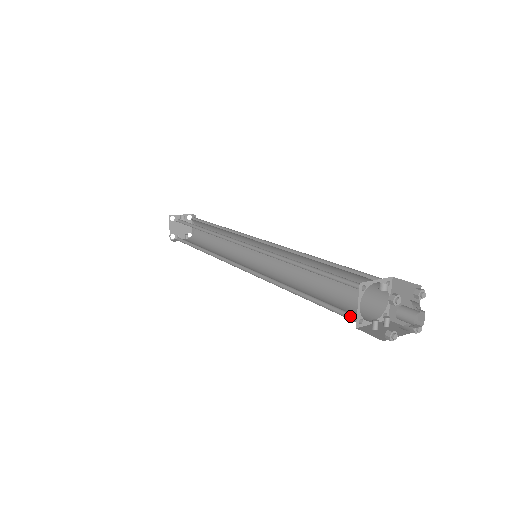
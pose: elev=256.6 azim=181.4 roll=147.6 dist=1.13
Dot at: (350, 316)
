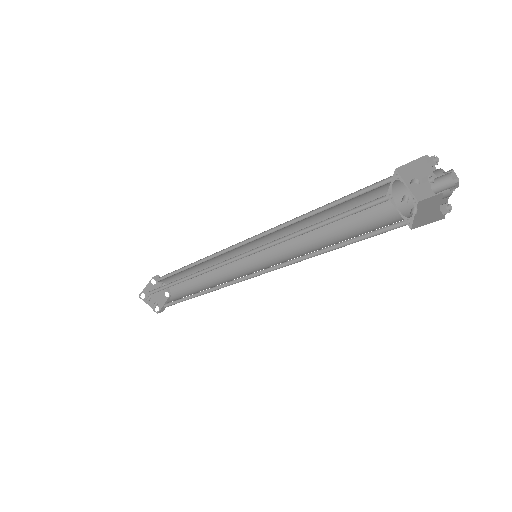
Dot at: occluded
